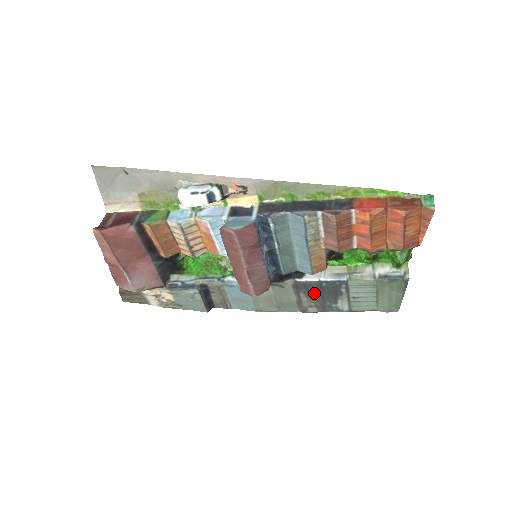
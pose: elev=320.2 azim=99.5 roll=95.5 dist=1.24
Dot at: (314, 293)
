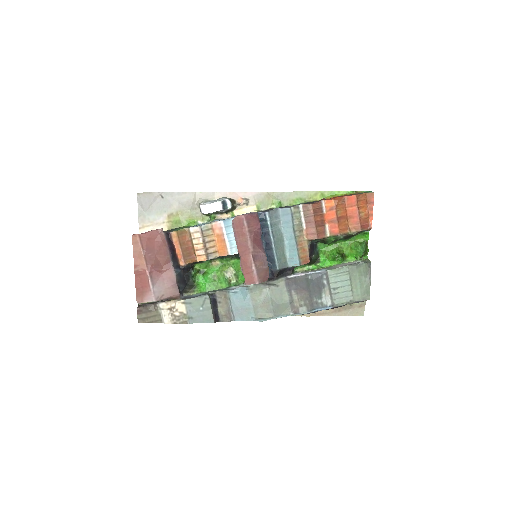
Dot at: (303, 289)
